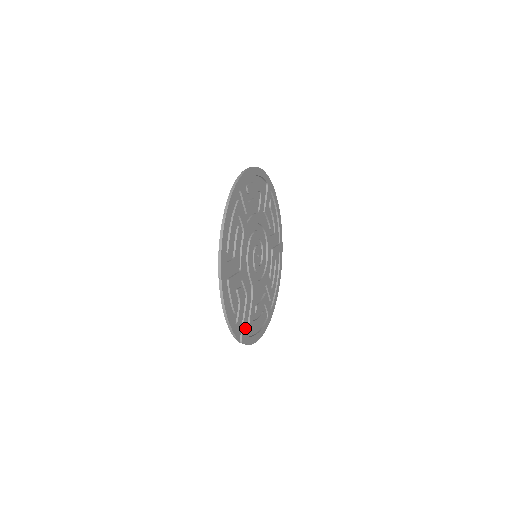
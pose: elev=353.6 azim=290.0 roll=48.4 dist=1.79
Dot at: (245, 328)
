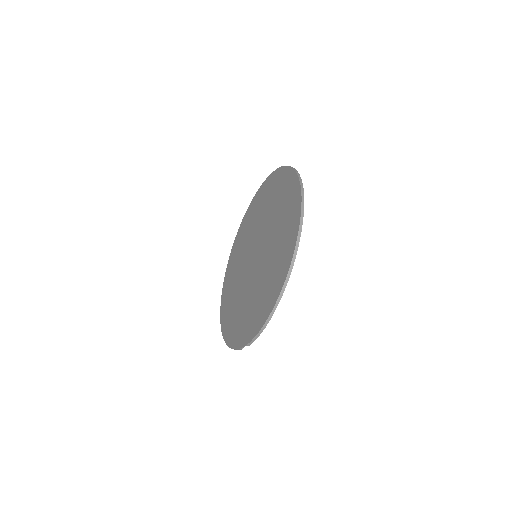
Dot at: occluded
